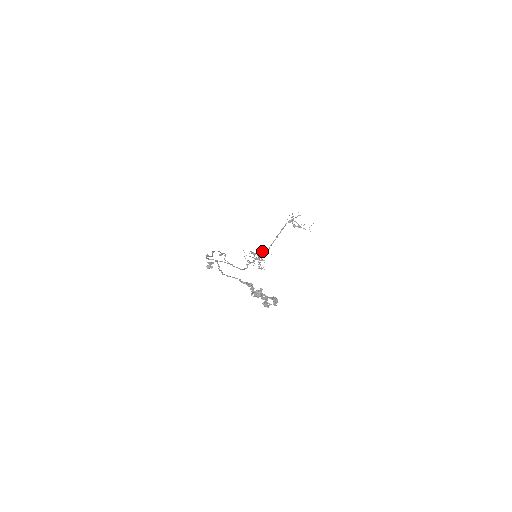
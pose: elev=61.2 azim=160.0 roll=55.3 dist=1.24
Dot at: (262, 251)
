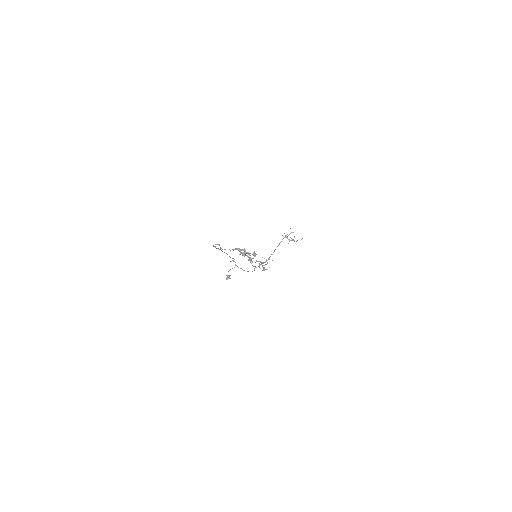
Dot at: (264, 258)
